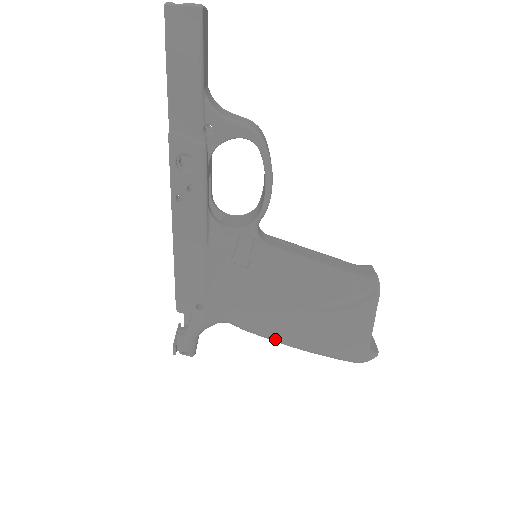
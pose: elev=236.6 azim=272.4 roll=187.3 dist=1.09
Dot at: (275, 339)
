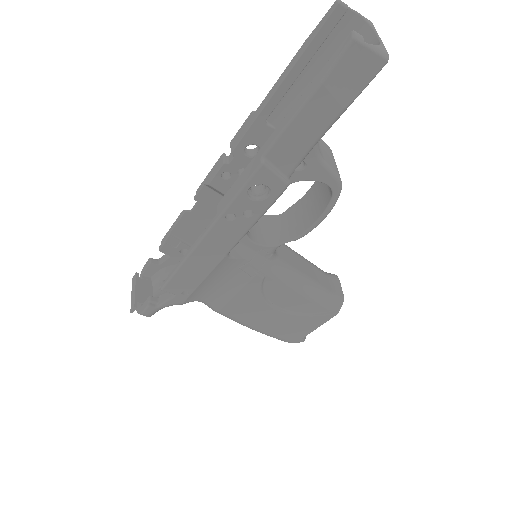
Dot at: (236, 321)
